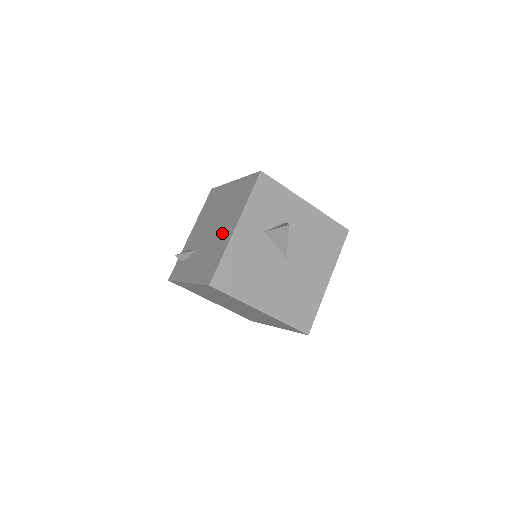
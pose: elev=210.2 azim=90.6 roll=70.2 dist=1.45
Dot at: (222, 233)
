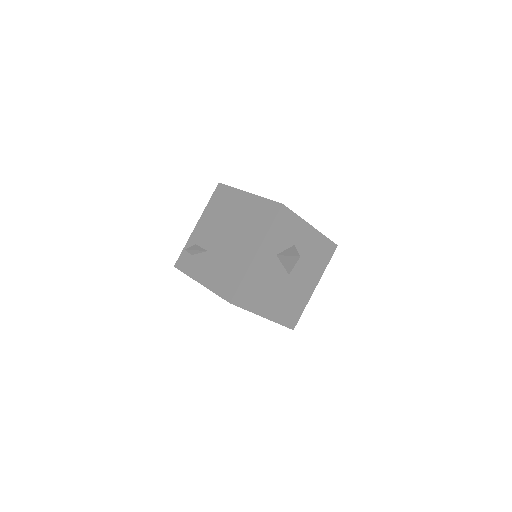
Dot at: (240, 251)
